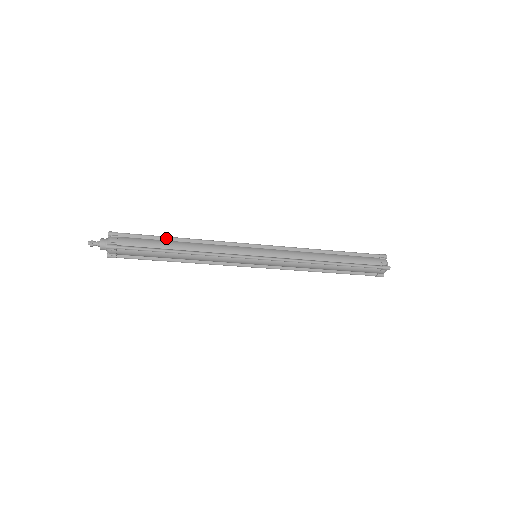
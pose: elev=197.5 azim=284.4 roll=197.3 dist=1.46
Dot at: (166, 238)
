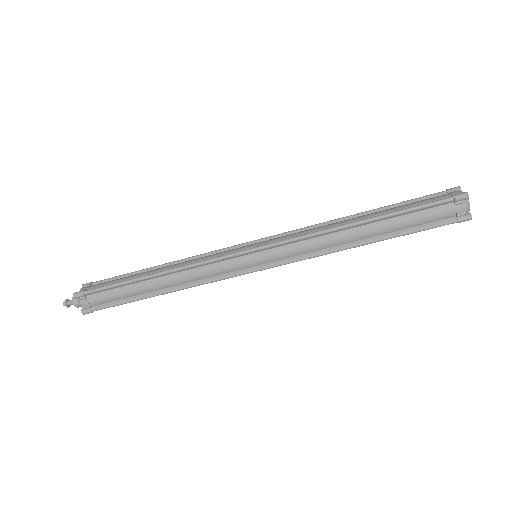
Dot at: (142, 271)
